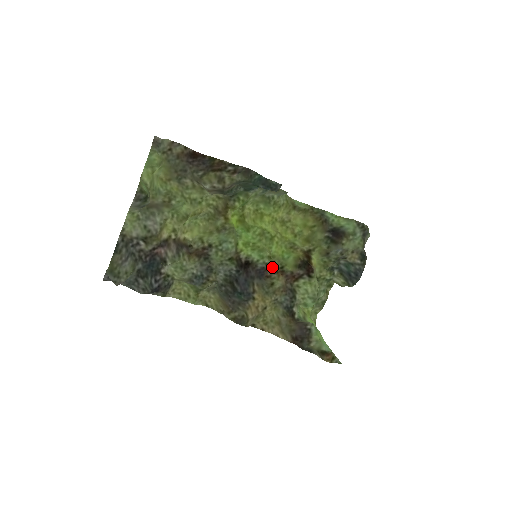
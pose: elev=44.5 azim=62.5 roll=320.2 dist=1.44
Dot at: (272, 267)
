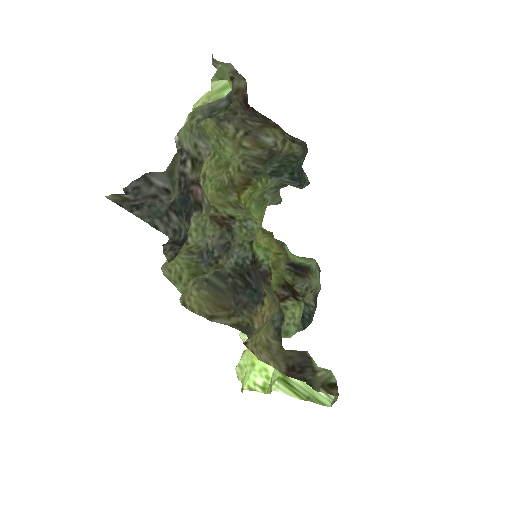
Dot at: (271, 274)
